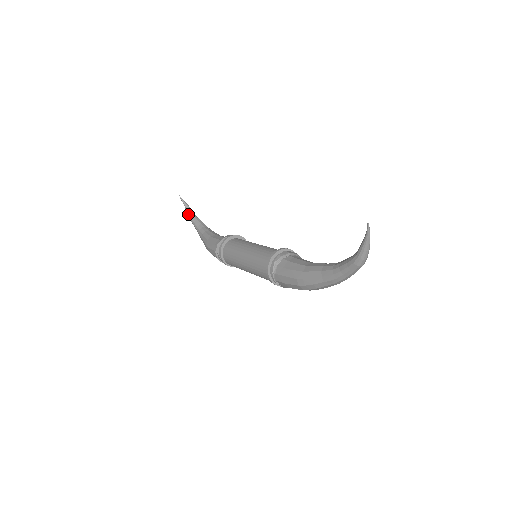
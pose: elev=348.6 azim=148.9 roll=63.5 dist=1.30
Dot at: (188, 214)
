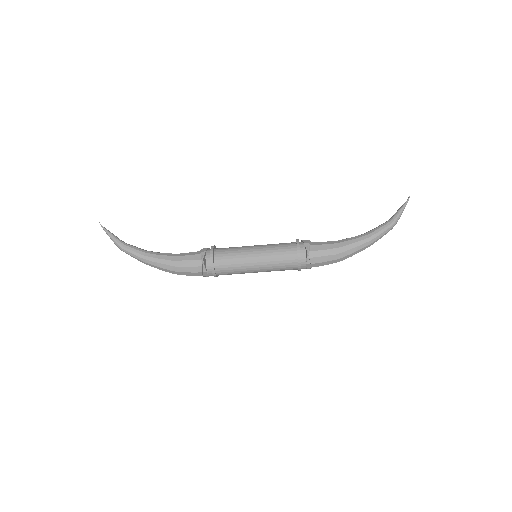
Dot at: (116, 242)
